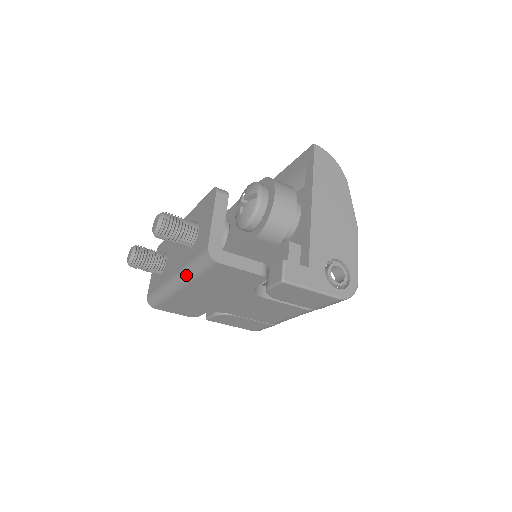
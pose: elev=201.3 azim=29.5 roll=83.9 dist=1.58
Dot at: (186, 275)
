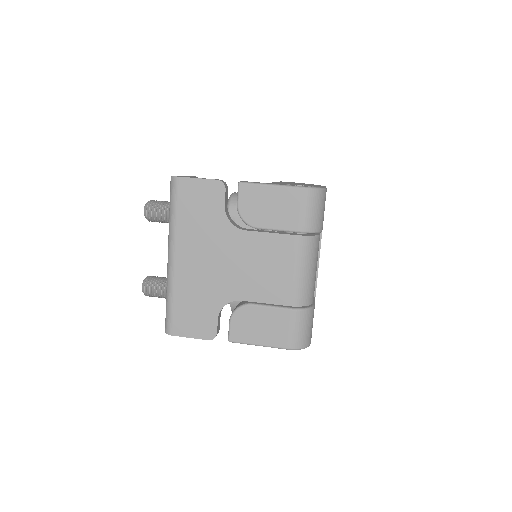
Dot at: (170, 229)
